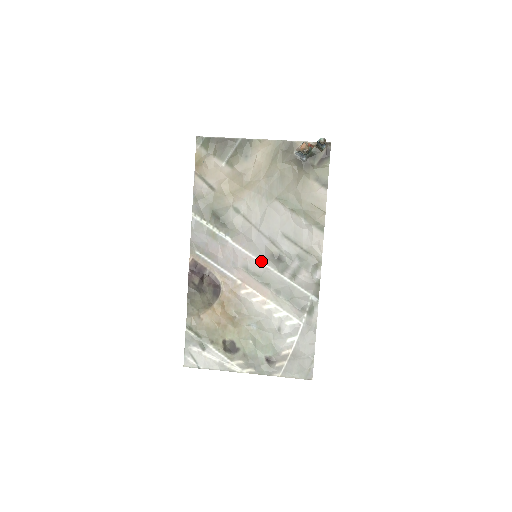
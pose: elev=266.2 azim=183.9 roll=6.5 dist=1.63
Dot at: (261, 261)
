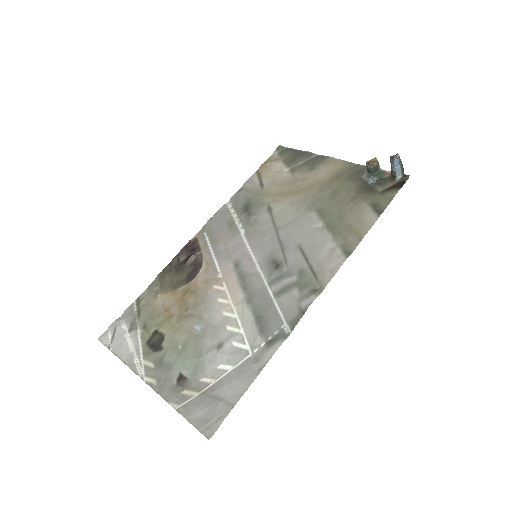
Dot at: (258, 263)
